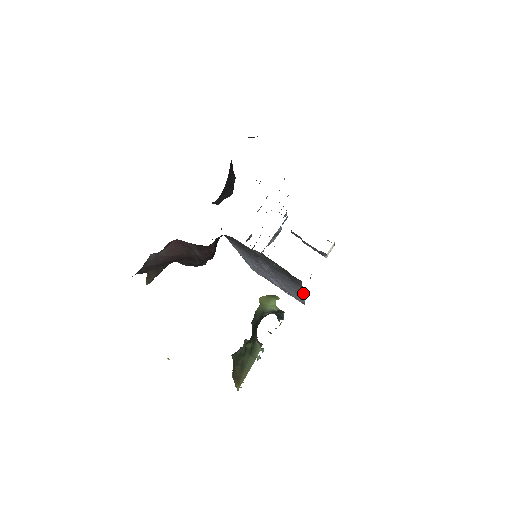
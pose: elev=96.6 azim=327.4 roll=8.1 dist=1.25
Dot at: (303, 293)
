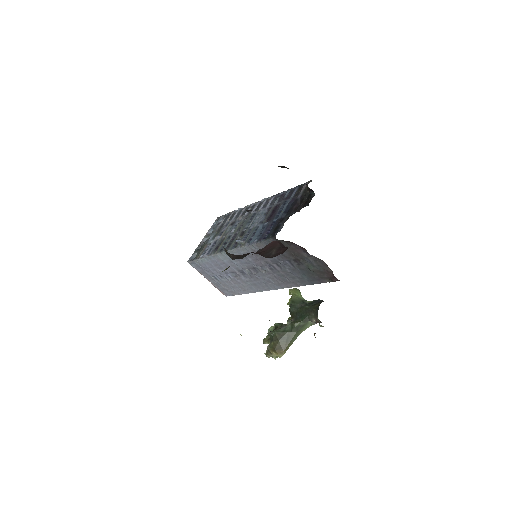
Dot at: occluded
